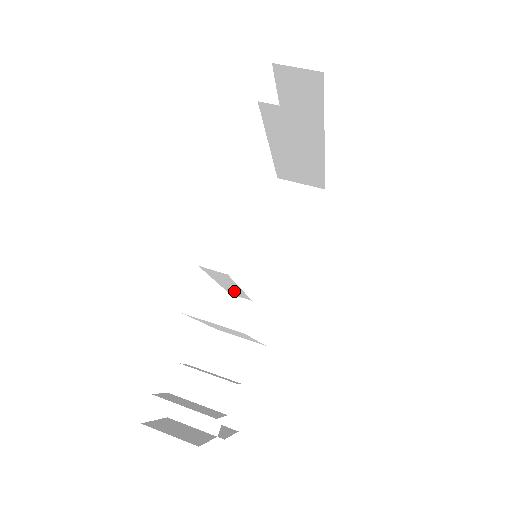
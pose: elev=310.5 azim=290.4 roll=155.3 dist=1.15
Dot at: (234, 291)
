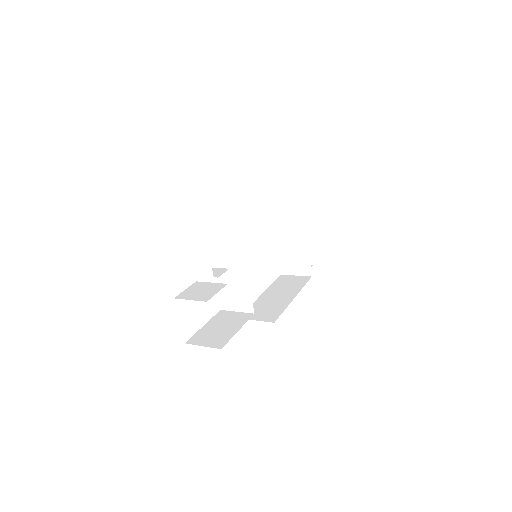
Dot at: occluded
